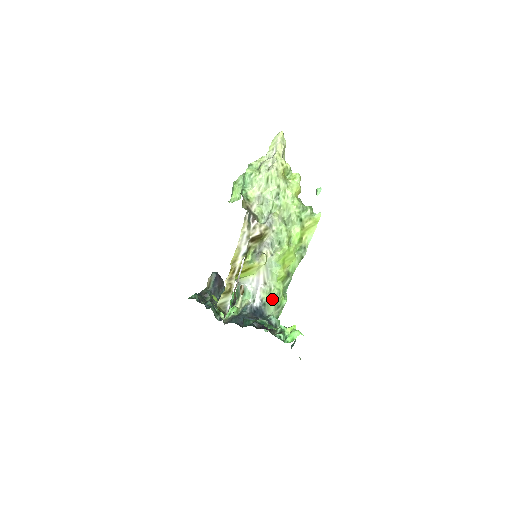
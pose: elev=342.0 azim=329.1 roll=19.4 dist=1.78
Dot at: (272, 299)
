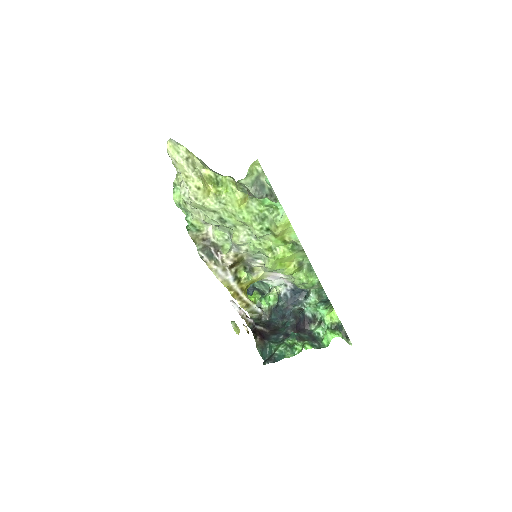
Dot at: (299, 286)
